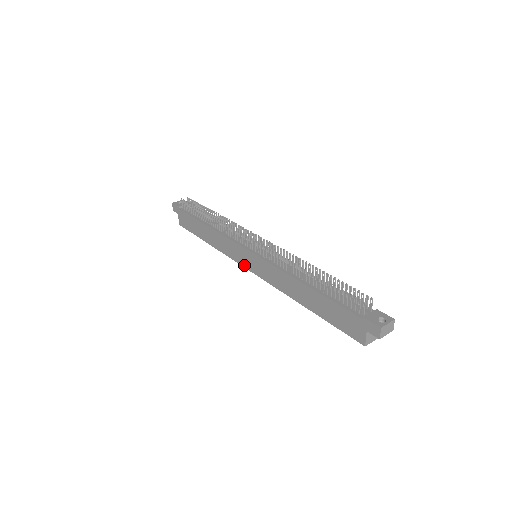
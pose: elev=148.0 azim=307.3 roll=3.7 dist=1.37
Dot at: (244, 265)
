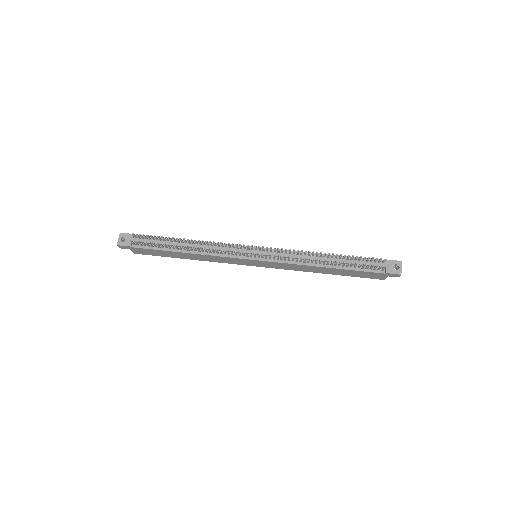
Dot at: (247, 265)
